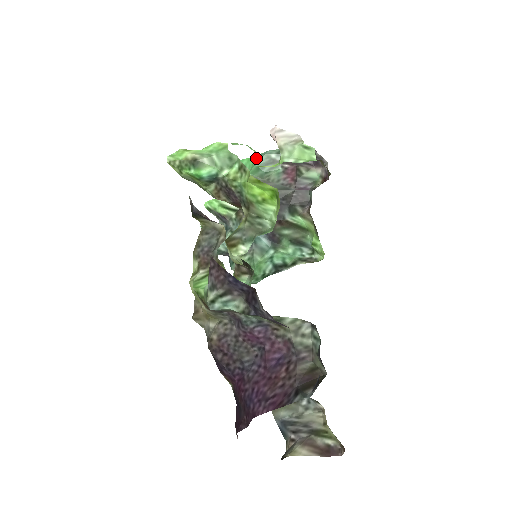
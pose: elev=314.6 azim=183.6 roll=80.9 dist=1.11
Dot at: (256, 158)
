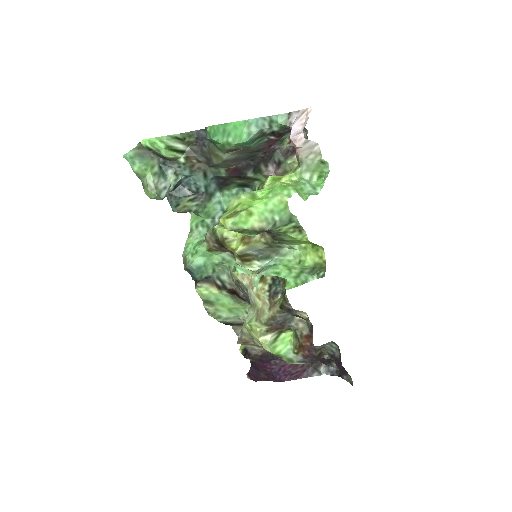
Dot at: (245, 128)
